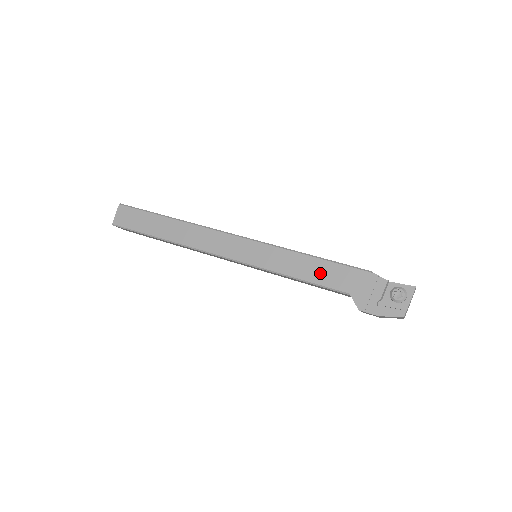
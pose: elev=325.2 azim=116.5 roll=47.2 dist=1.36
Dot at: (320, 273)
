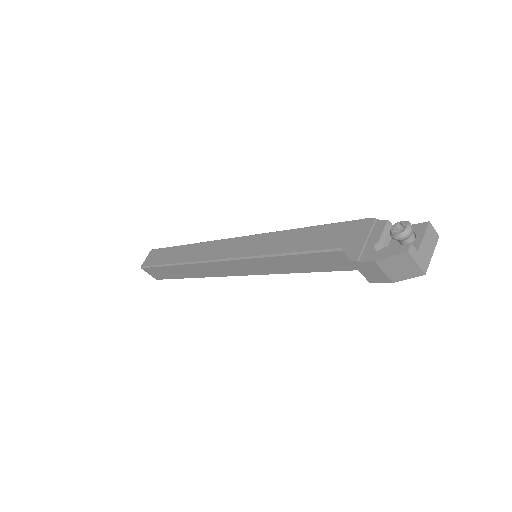
Dot at: (310, 239)
